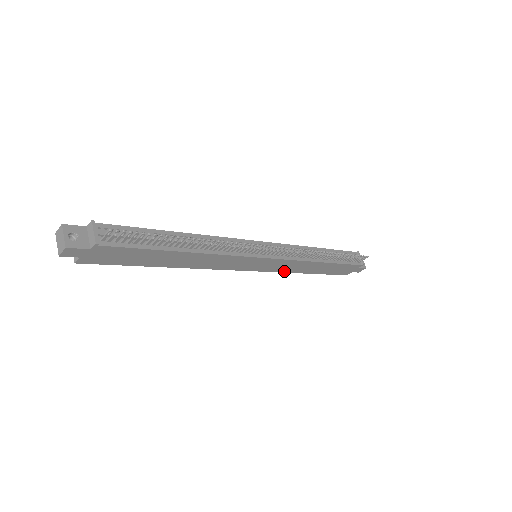
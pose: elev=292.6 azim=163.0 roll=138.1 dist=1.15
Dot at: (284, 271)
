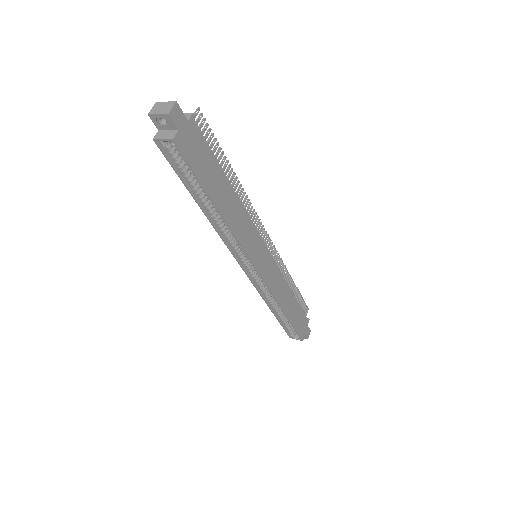
Dot at: (274, 293)
